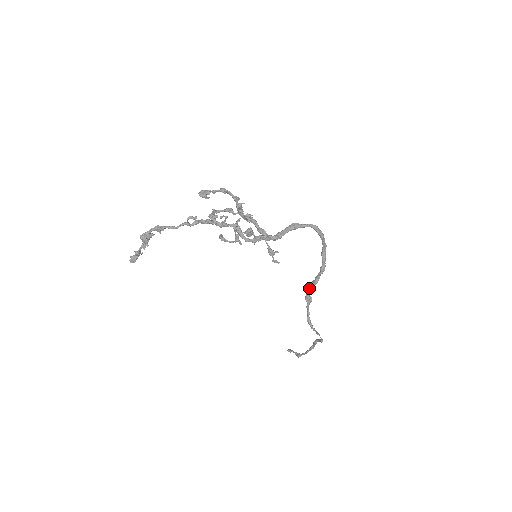
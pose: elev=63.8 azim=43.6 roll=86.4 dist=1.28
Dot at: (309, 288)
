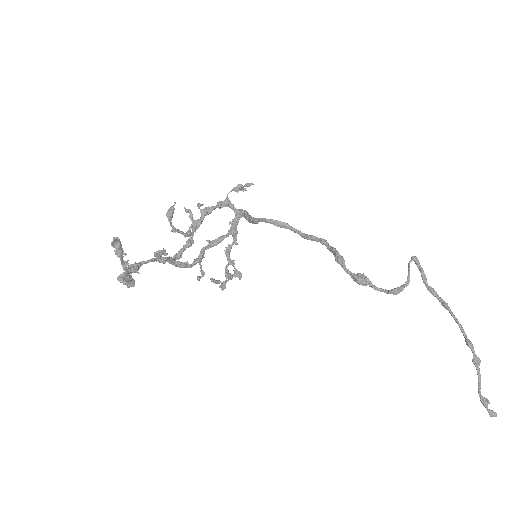
Dot at: (340, 261)
